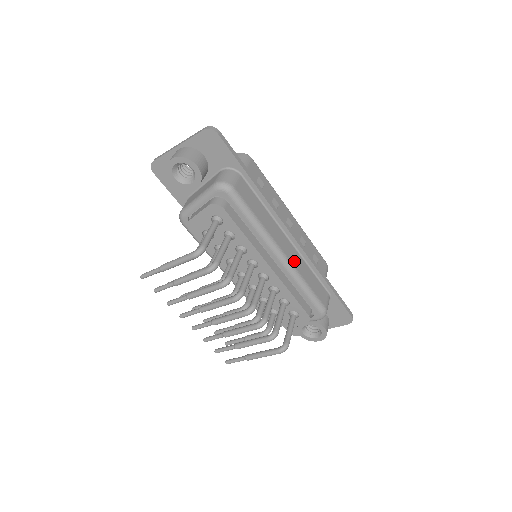
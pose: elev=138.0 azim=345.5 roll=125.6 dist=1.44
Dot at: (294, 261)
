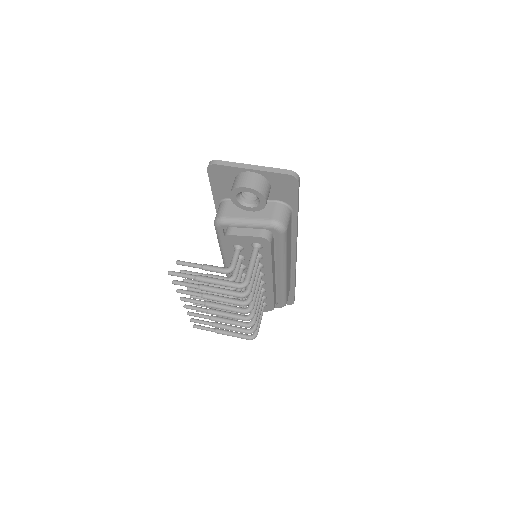
Dot at: (288, 274)
